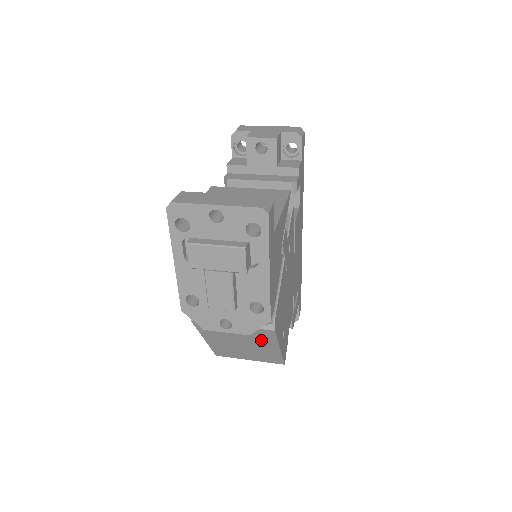
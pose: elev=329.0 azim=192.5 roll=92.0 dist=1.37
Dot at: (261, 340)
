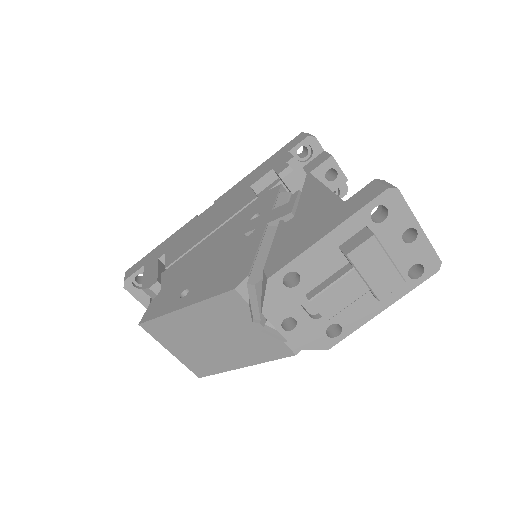
Dot at: (252, 350)
